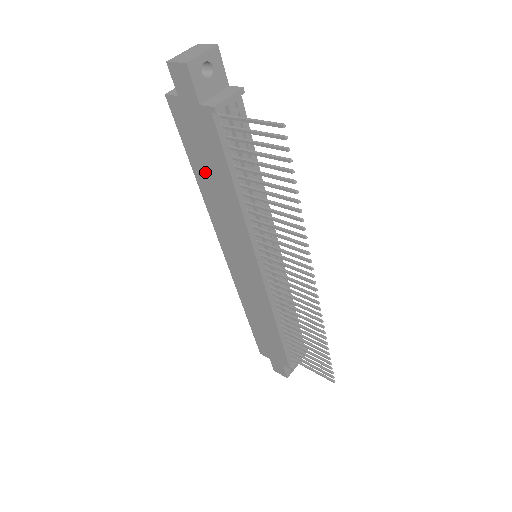
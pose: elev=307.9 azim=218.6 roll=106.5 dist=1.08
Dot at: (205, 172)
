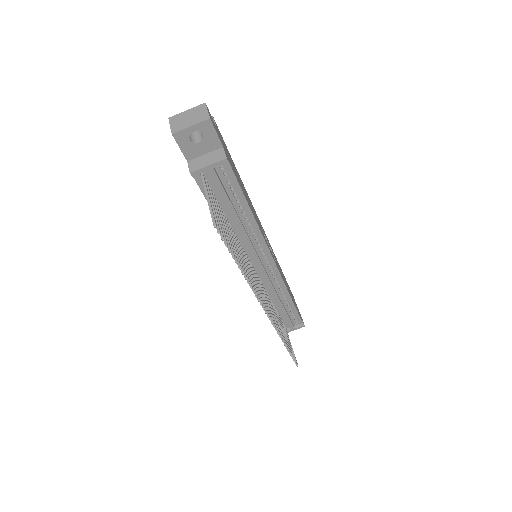
Dot at: occluded
